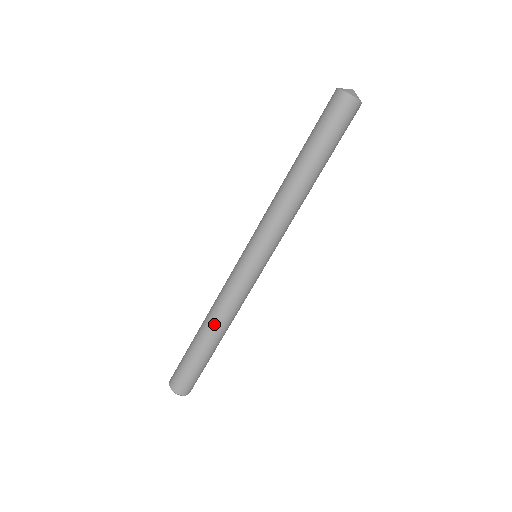
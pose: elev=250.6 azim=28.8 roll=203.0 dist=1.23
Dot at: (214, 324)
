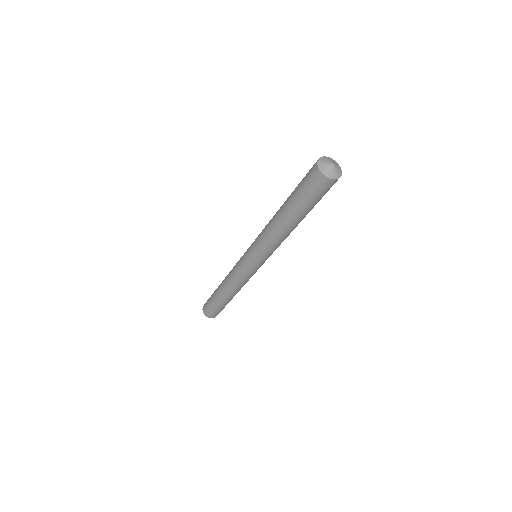
Dot at: occluded
